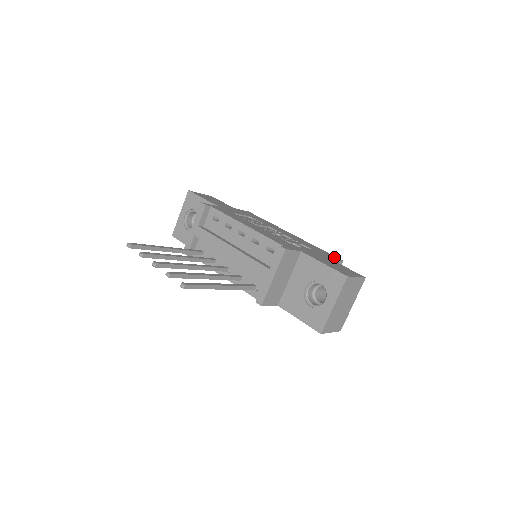
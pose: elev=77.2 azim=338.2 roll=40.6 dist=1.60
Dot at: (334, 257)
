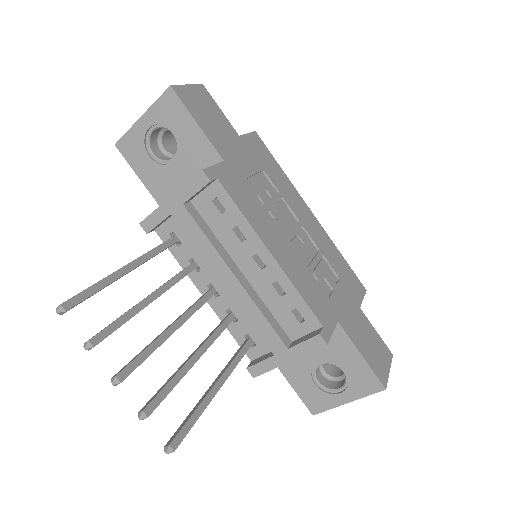
Dot at: (359, 287)
